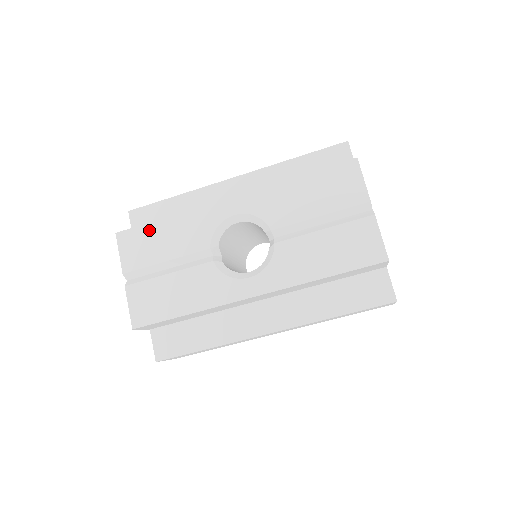
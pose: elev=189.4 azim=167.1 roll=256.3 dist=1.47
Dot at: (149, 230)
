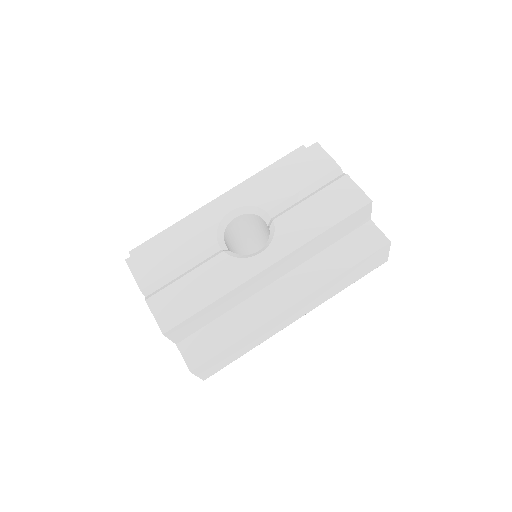
Dot at: (157, 247)
